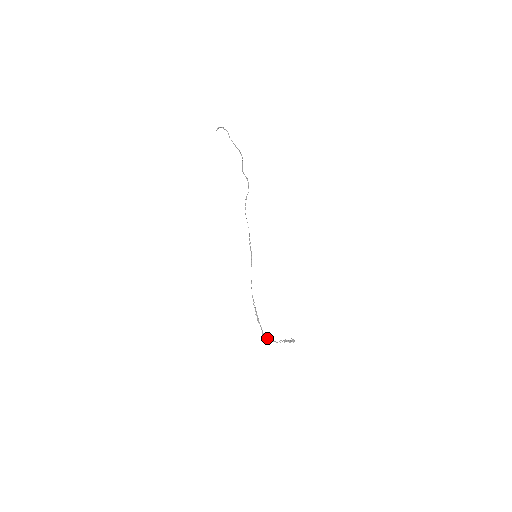
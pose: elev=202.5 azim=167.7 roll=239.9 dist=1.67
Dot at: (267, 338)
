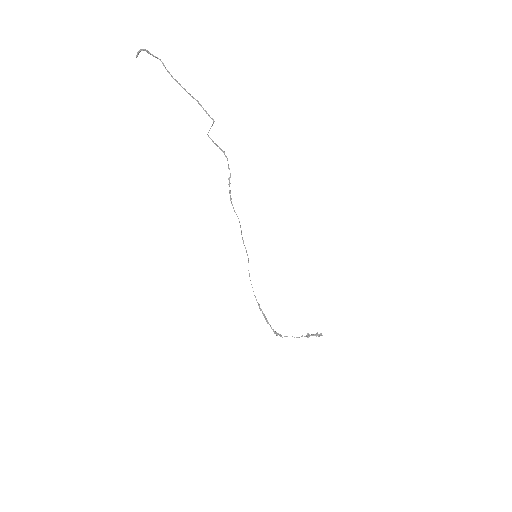
Dot at: (281, 335)
